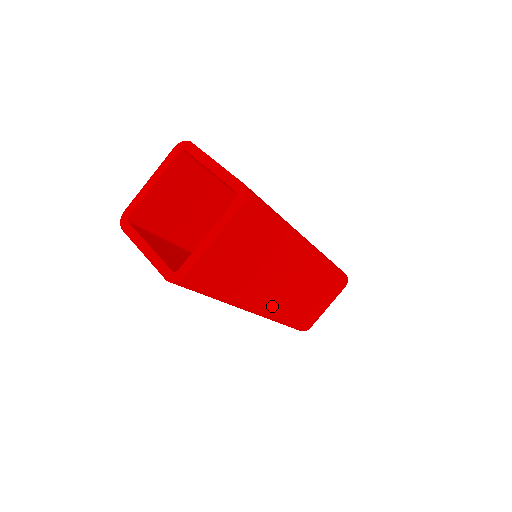
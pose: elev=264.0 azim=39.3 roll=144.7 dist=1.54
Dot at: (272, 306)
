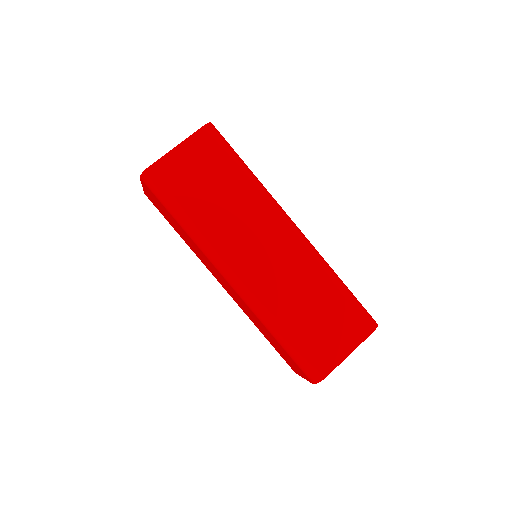
Dot at: (250, 278)
